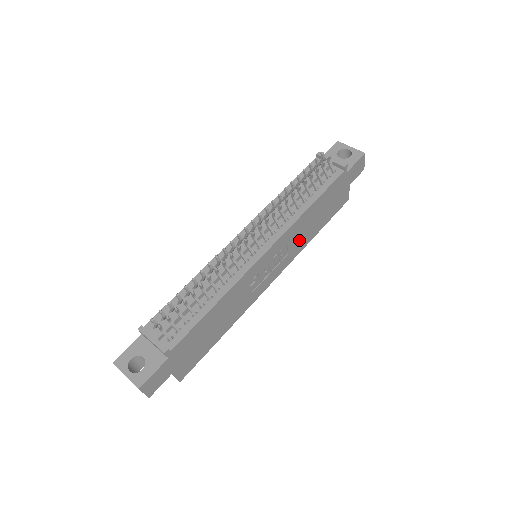
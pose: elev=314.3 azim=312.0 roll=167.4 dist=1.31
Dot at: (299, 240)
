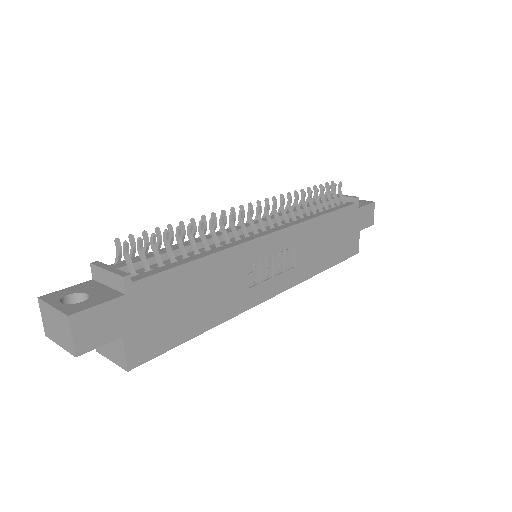
Dot at: (307, 257)
